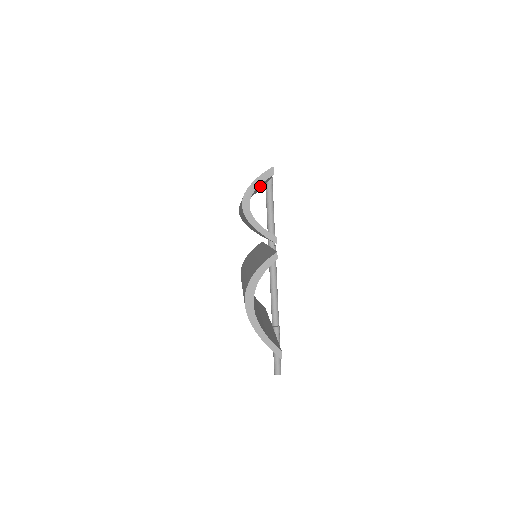
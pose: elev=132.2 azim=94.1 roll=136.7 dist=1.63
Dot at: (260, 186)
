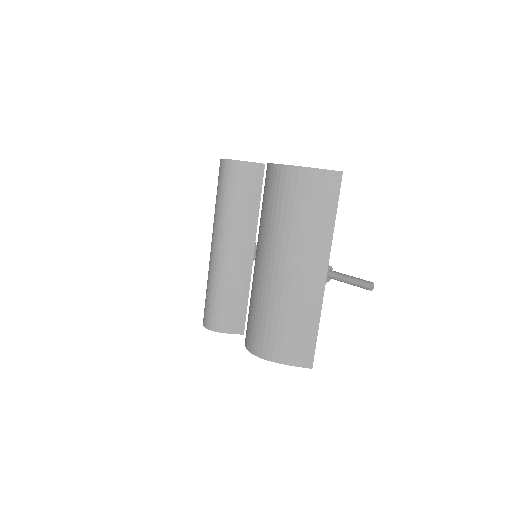
Dot at: occluded
